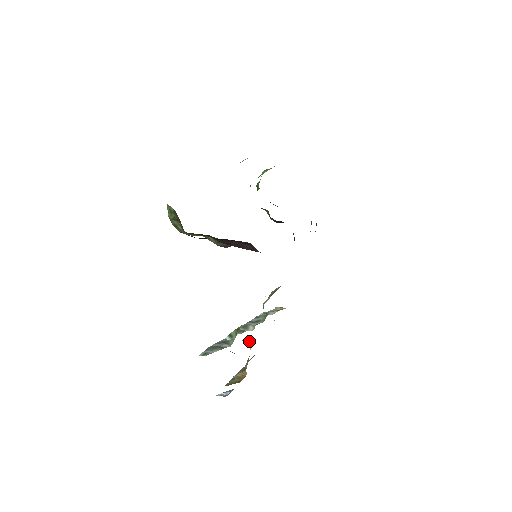
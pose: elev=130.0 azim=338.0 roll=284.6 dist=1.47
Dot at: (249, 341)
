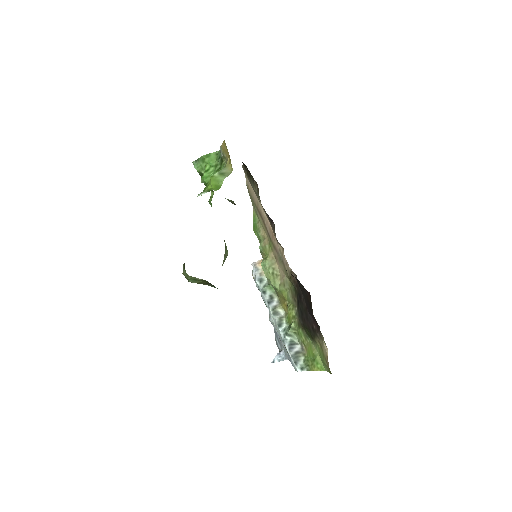
Dot at: occluded
